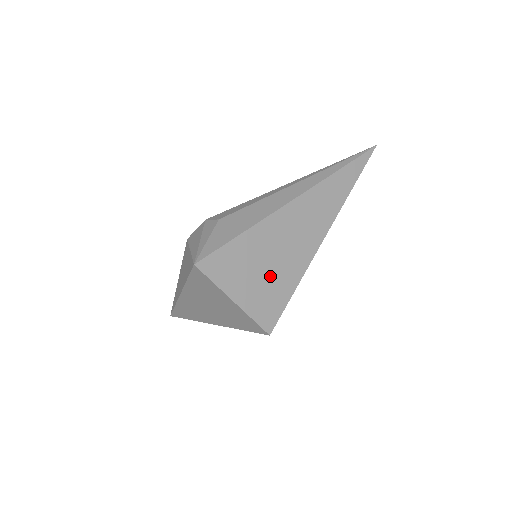
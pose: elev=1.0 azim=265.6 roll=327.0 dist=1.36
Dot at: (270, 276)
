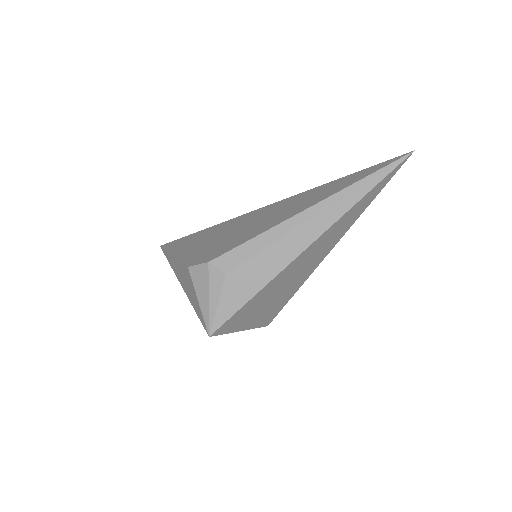
Dot at: (273, 302)
